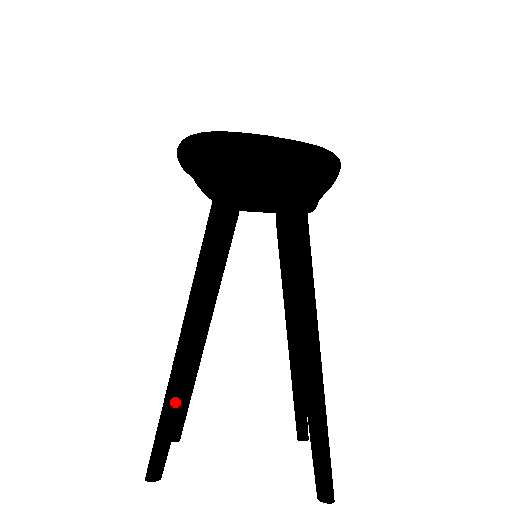
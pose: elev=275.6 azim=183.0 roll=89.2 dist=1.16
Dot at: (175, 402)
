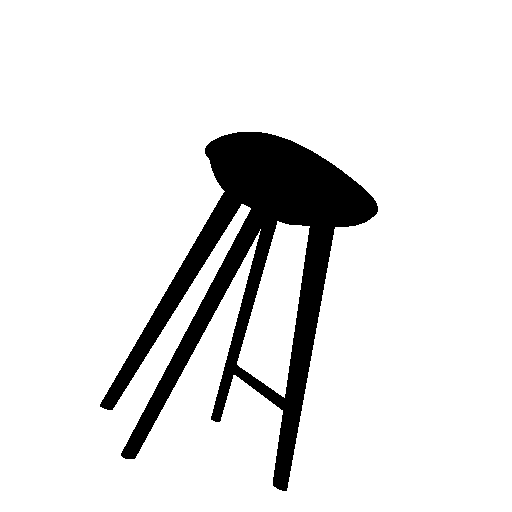
Dot at: (173, 385)
